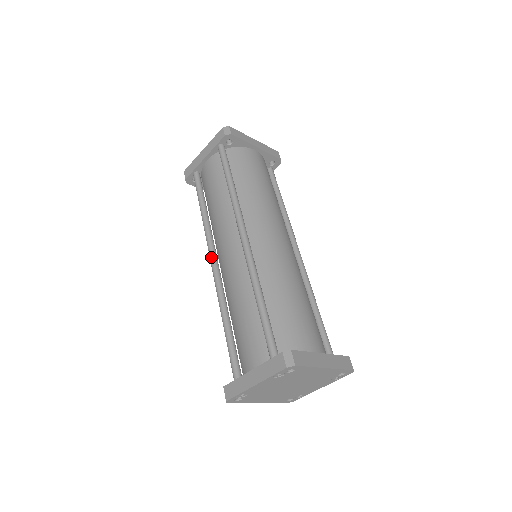
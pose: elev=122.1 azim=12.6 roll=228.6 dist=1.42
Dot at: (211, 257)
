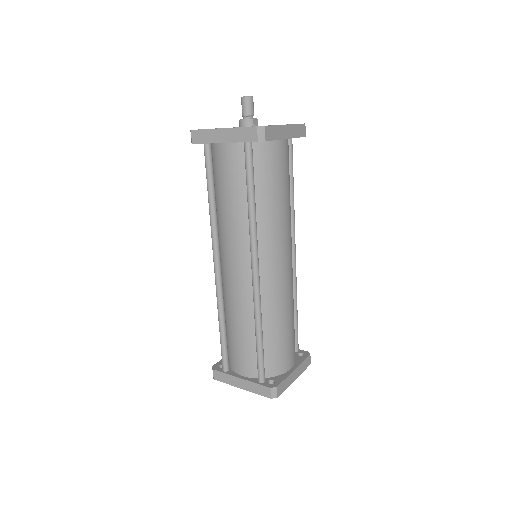
Dot at: (215, 262)
